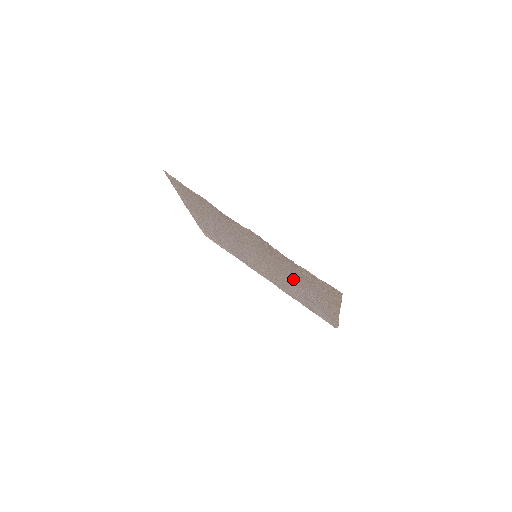
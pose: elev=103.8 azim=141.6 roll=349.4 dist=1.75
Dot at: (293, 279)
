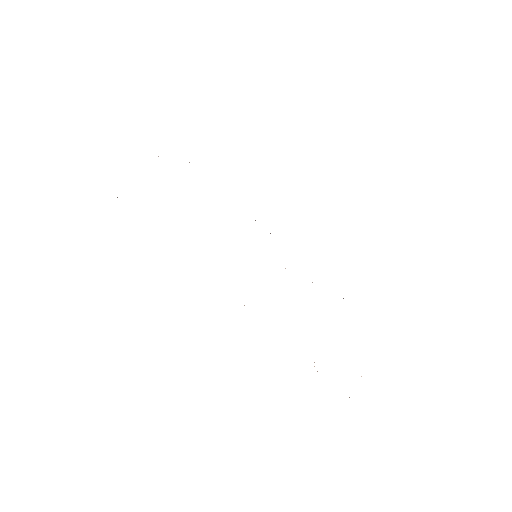
Dot at: occluded
